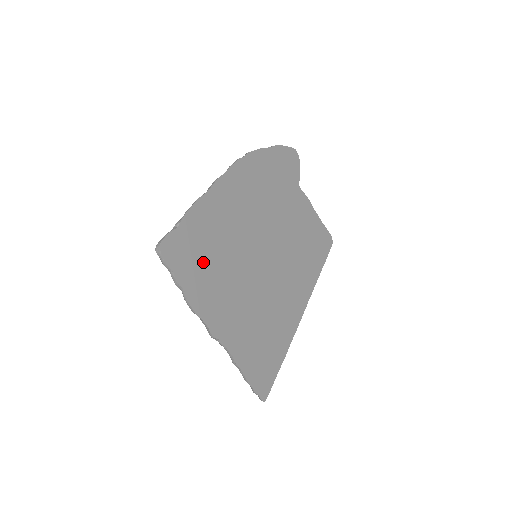
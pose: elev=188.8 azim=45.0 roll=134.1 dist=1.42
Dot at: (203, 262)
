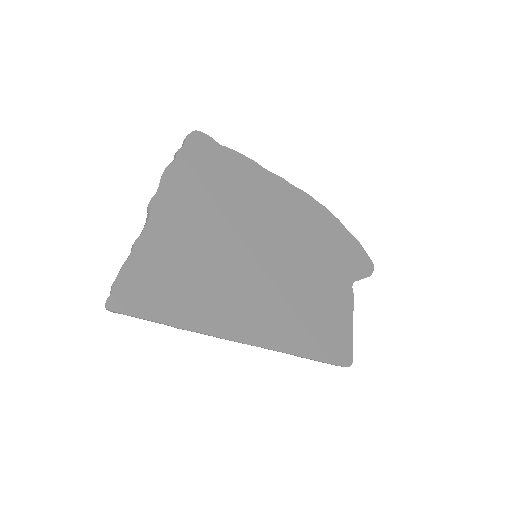
Dot at: (210, 176)
